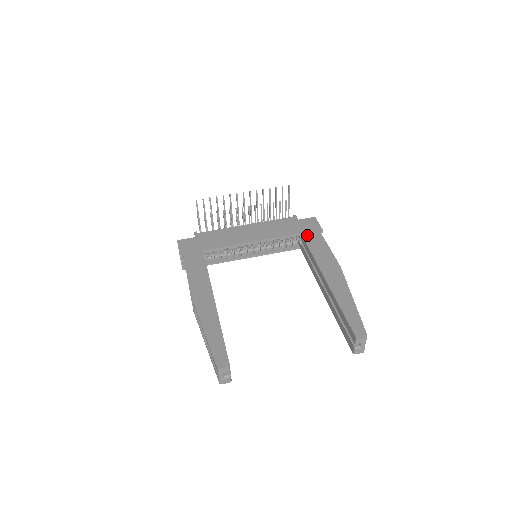
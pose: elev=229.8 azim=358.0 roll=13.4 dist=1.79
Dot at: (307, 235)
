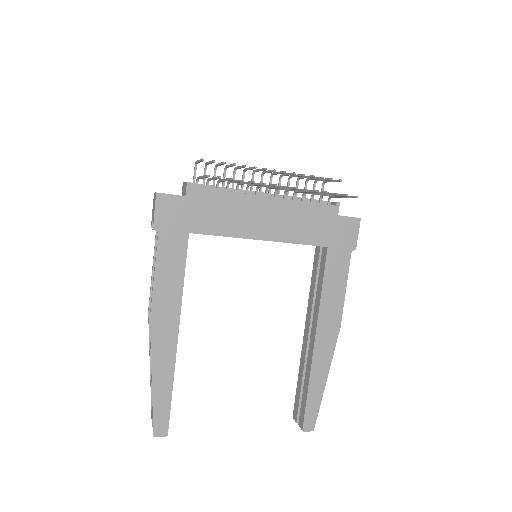
Dot at: (333, 254)
